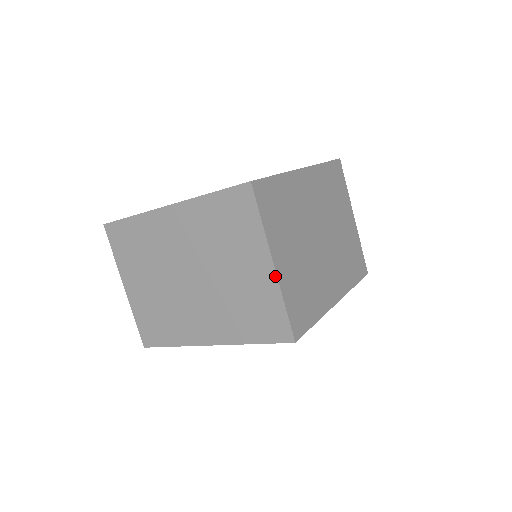
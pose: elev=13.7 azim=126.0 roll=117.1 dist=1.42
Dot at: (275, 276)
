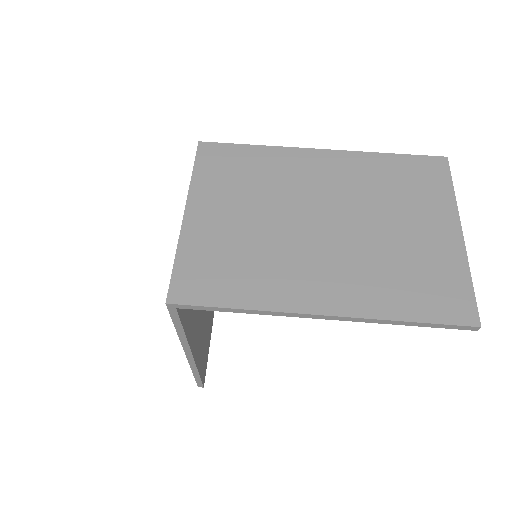
Dot at: (182, 226)
